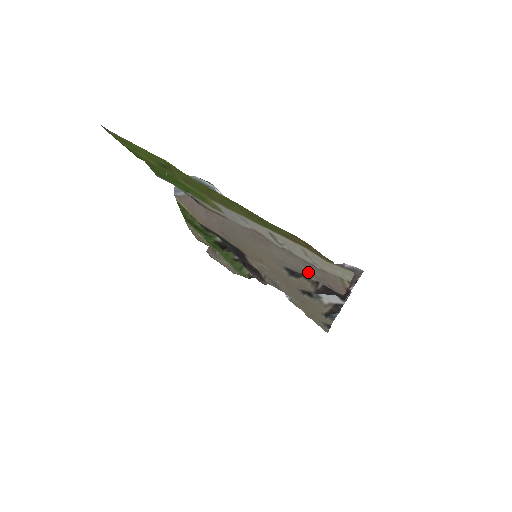
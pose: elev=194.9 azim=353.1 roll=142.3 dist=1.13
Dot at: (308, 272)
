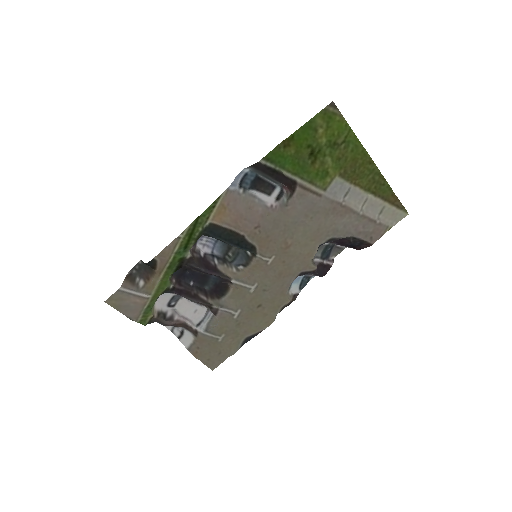
Dot at: (361, 231)
